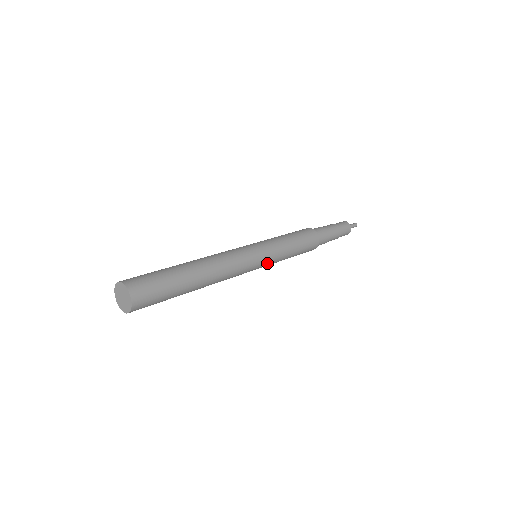
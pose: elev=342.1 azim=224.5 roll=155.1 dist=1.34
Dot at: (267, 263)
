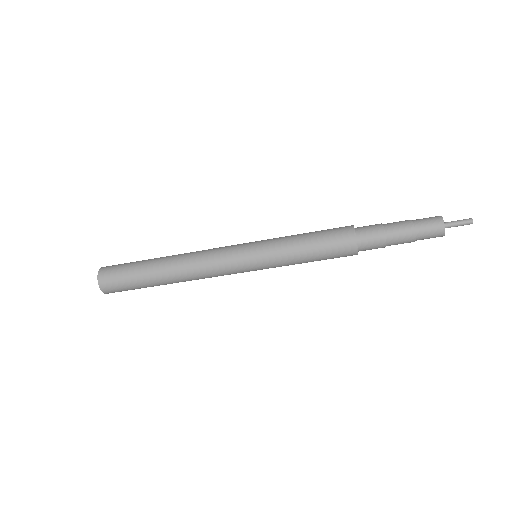
Dot at: (258, 246)
